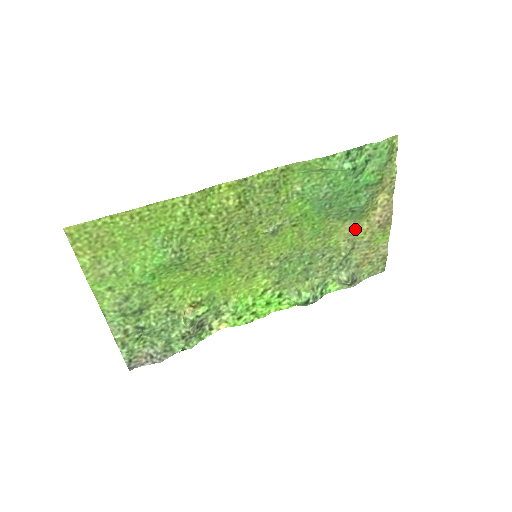
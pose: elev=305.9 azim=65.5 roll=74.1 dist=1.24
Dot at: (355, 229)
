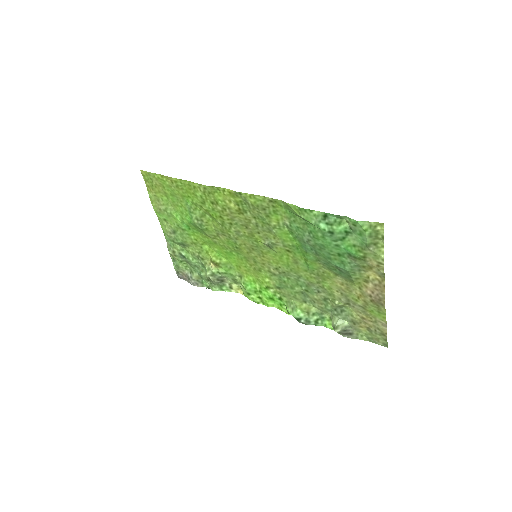
Dot at: (348, 288)
